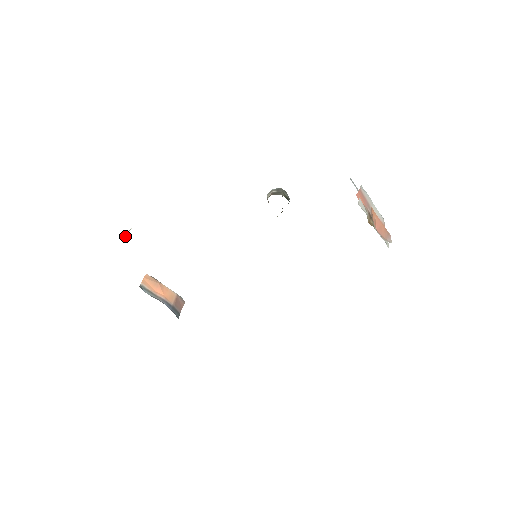
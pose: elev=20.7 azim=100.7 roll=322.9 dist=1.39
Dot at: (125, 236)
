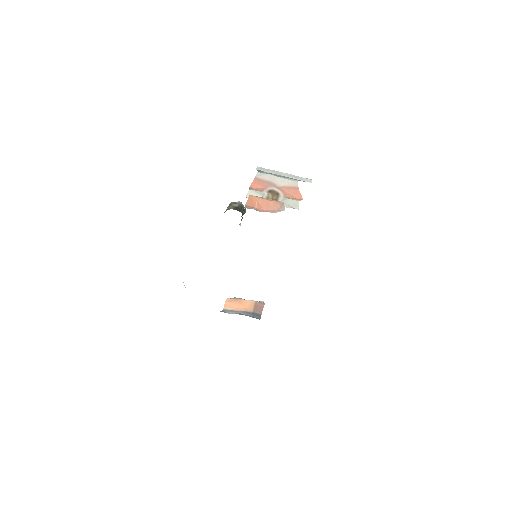
Dot at: (185, 287)
